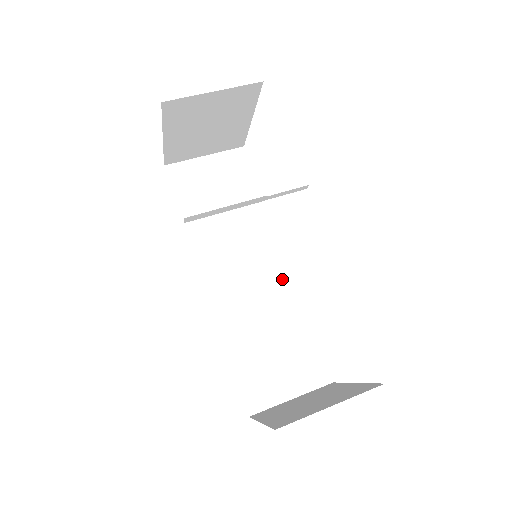
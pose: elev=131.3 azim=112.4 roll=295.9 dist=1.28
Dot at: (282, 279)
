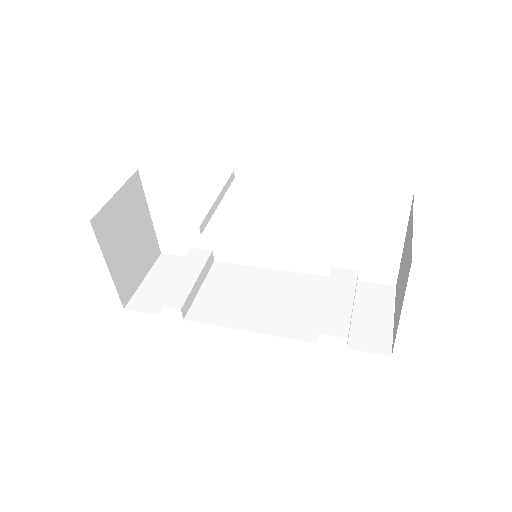
Dot at: (286, 279)
